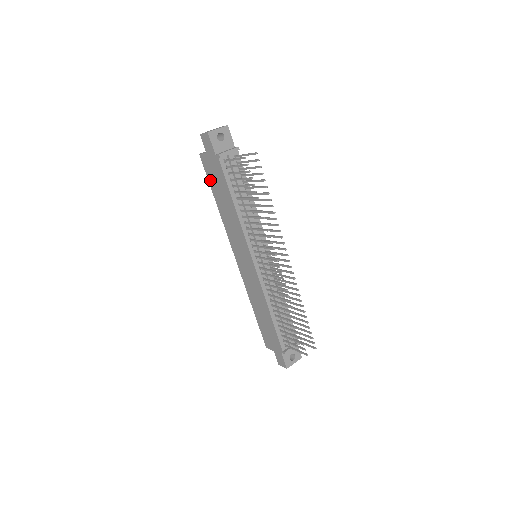
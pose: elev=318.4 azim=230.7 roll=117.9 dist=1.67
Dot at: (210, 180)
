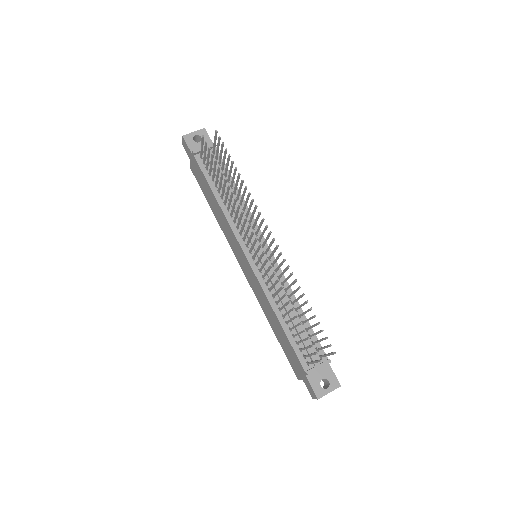
Dot at: (202, 188)
